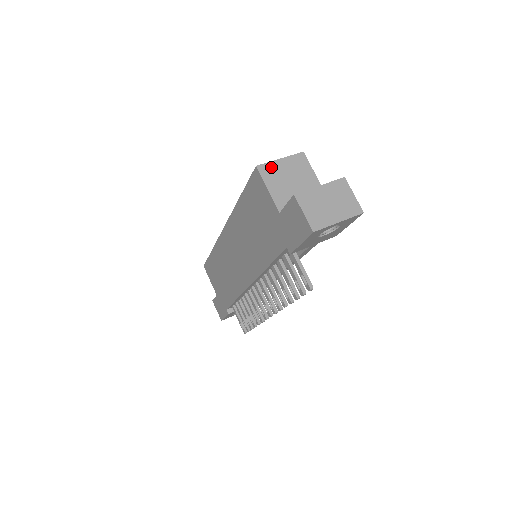
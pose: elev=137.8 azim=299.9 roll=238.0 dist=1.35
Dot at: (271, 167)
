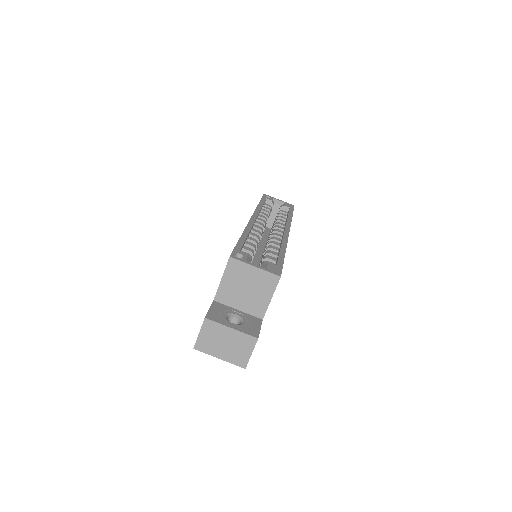
Dot at: (241, 267)
